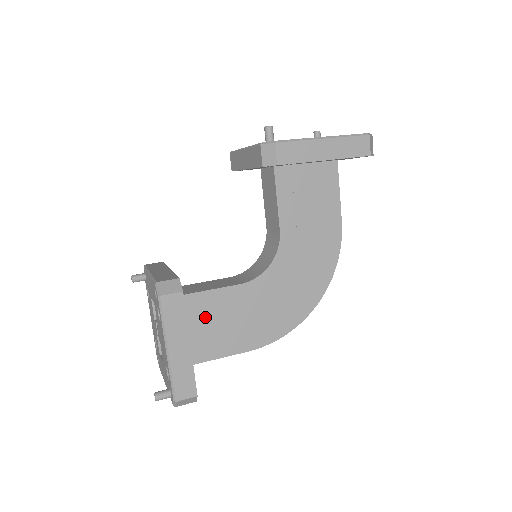
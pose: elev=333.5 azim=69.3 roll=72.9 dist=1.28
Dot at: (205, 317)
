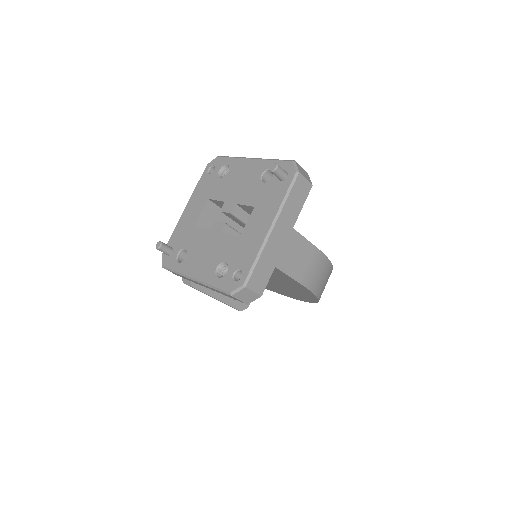
Dot at: occluded
